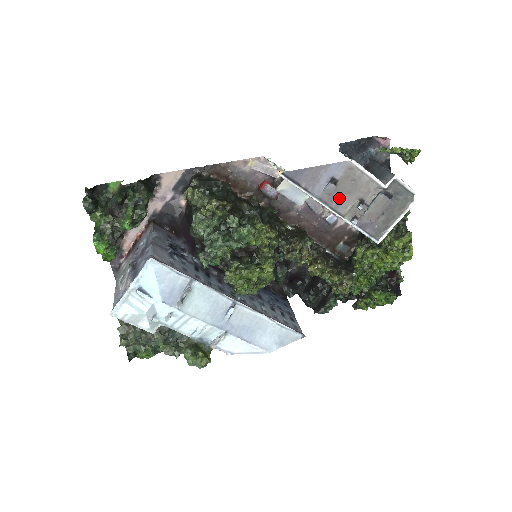
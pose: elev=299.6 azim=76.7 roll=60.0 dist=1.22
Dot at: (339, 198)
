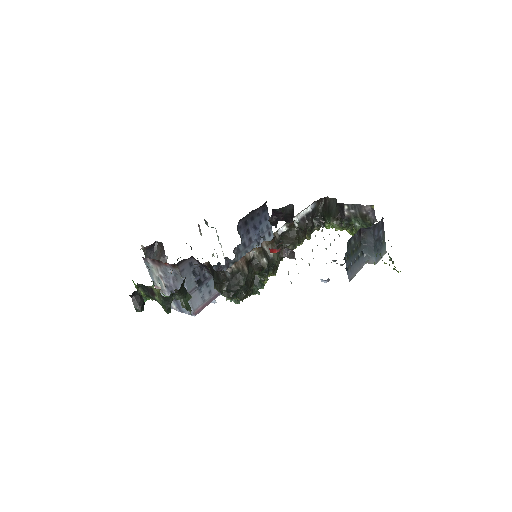
Dot at: occluded
